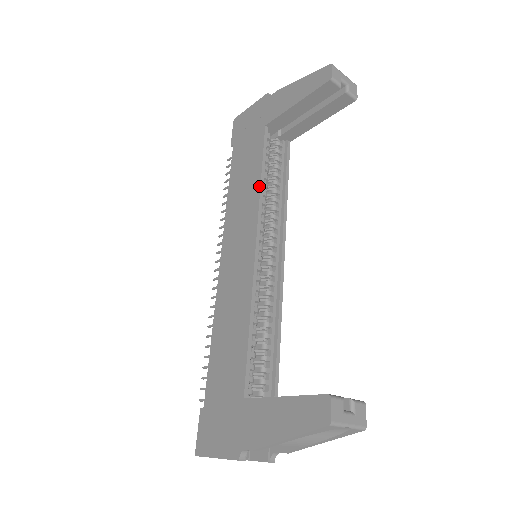
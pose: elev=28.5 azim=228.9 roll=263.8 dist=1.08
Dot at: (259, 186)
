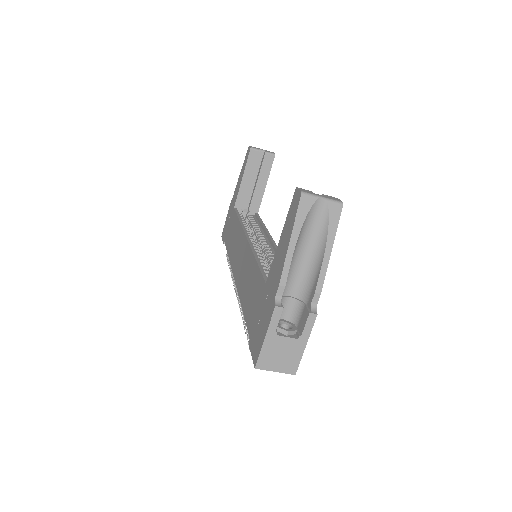
Dot at: (239, 223)
